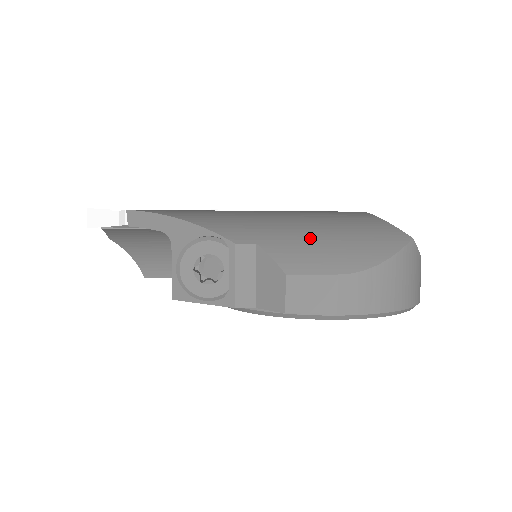
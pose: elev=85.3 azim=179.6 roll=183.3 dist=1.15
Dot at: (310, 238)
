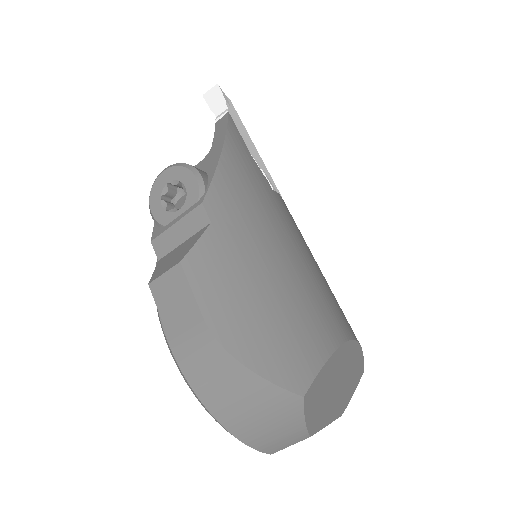
Dot at: (246, 275)
